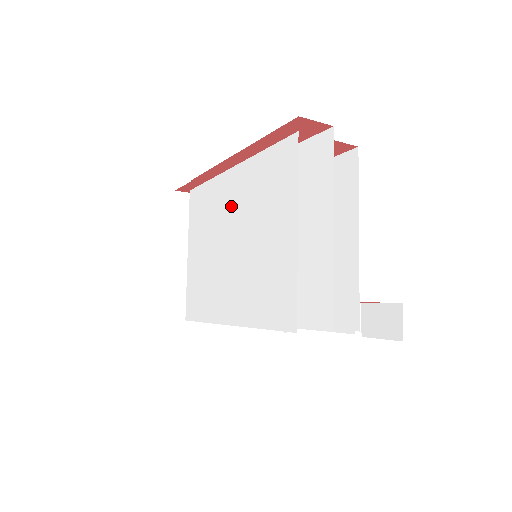
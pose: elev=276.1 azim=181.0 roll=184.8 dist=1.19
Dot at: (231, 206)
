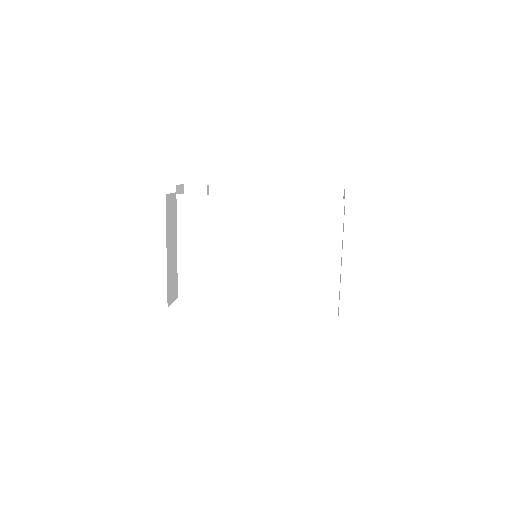
Dot at: (258, 226)
